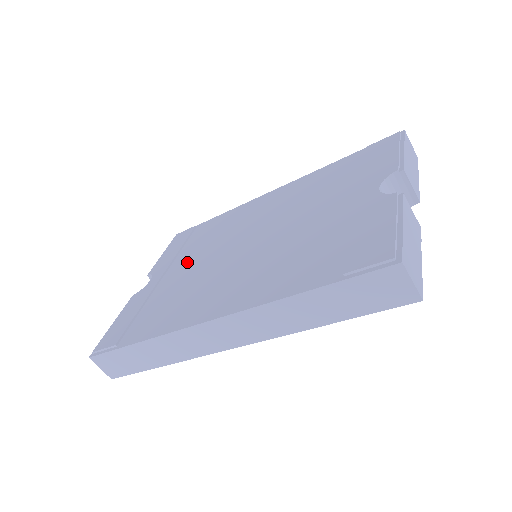
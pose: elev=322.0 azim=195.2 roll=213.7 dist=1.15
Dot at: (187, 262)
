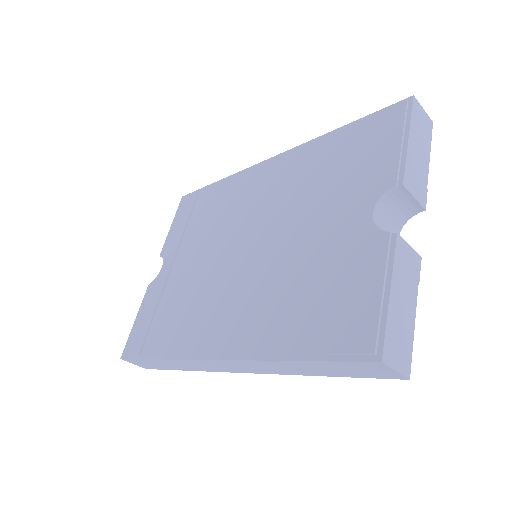
Dot at: (192, 252)
